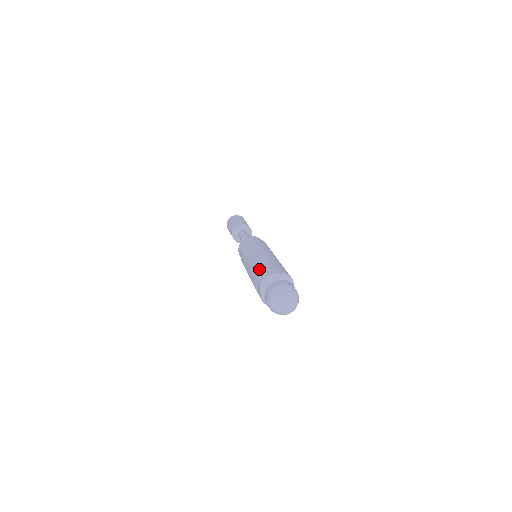
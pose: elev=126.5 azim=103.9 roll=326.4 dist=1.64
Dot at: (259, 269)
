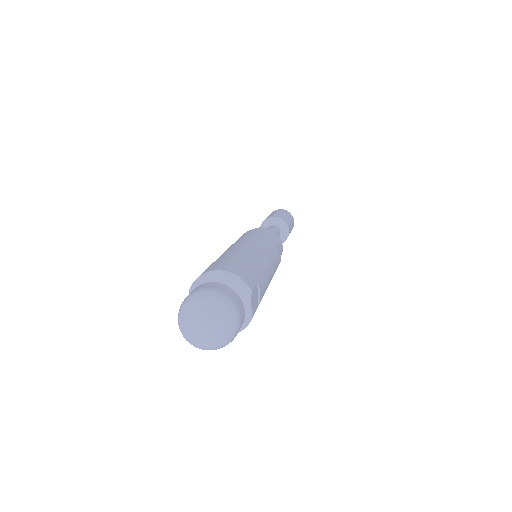
Dot at: (212, 263)
